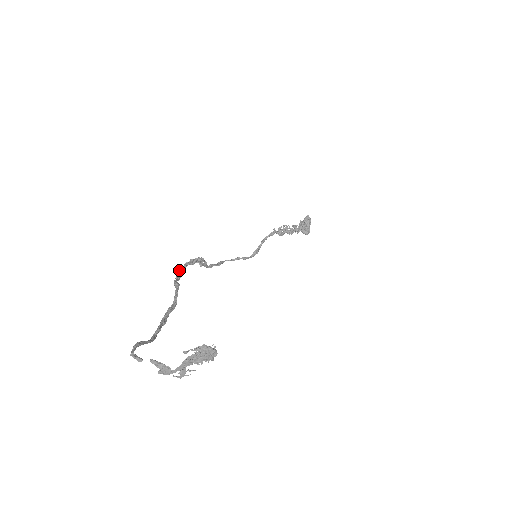
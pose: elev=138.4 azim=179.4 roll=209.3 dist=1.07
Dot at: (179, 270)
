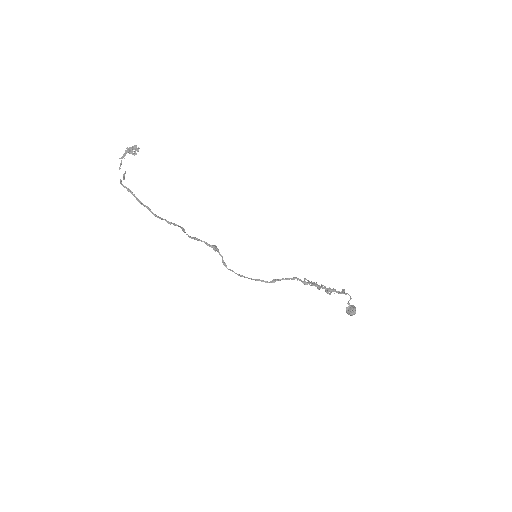
Dot at: (195, 238)
